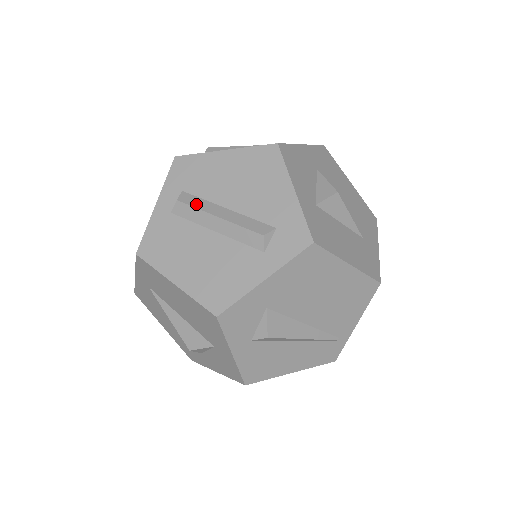
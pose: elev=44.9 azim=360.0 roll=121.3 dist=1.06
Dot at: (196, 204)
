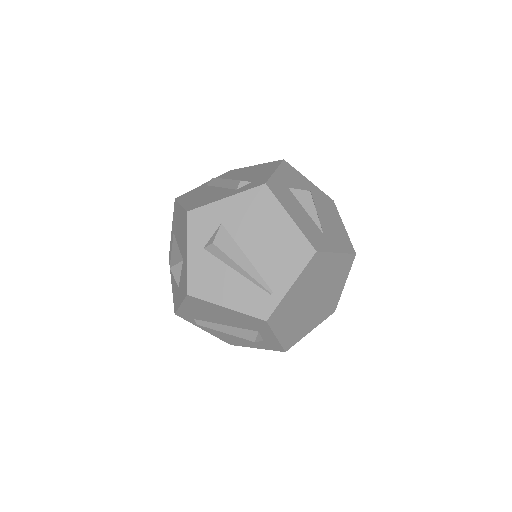
Dot at: occluded
